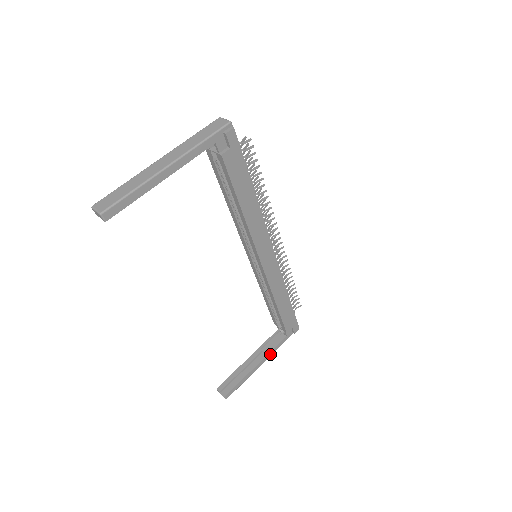
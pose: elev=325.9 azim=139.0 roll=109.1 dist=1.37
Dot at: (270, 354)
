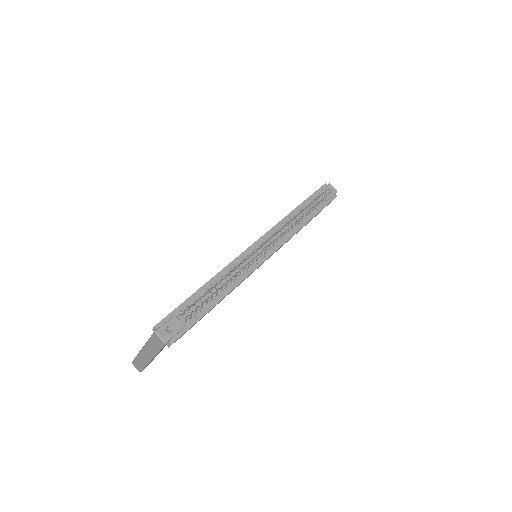
Dot at: occluded
